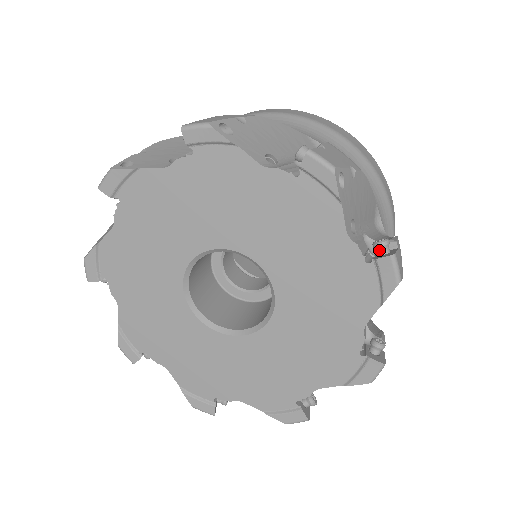
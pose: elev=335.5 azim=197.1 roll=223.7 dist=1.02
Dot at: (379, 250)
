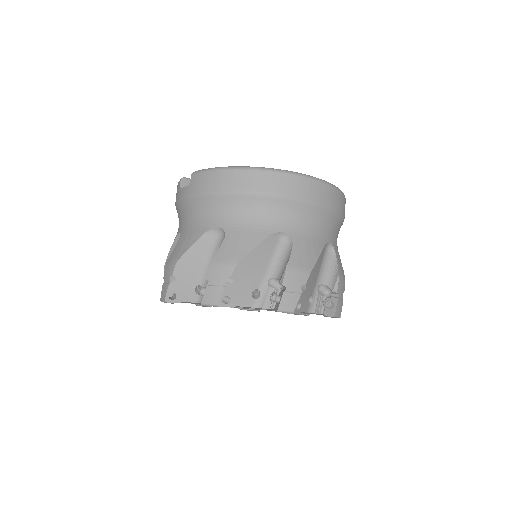
Dot at: (327, 307)
